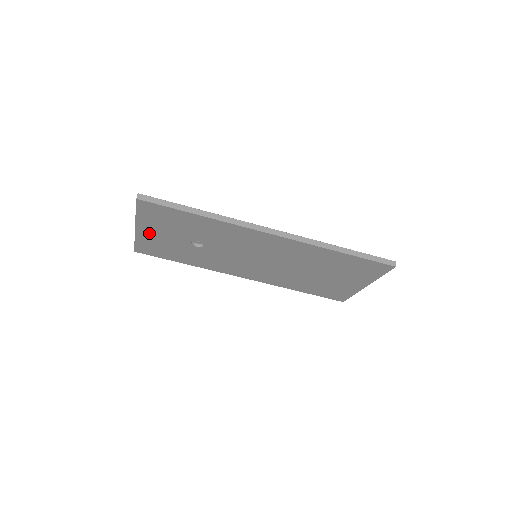
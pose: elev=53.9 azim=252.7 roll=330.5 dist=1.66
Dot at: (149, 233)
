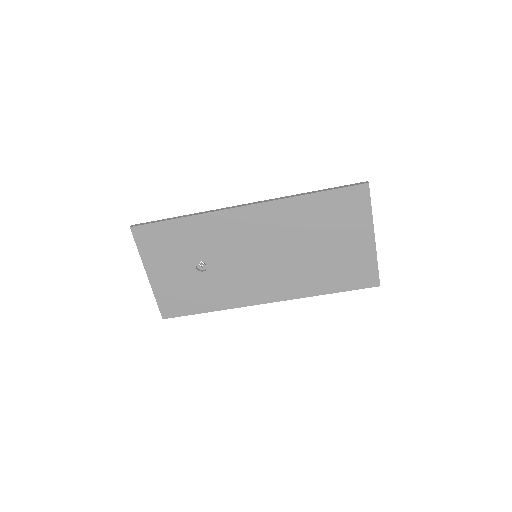
Dot at: (160, 276)
